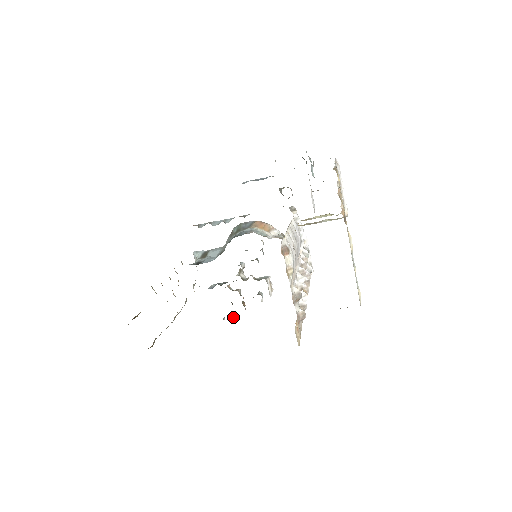
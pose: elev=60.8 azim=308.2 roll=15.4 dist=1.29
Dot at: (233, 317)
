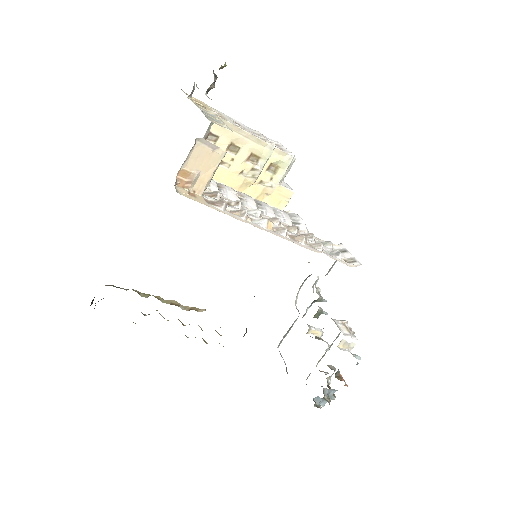
Dot at: (325, 395)
